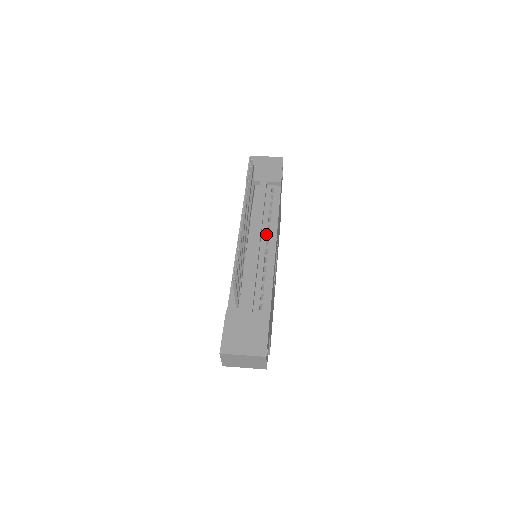
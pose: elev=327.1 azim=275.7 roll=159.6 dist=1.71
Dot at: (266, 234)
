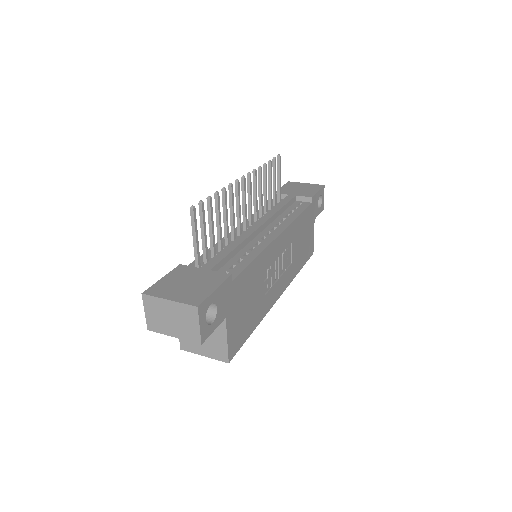
Dot at: (272, 227)
